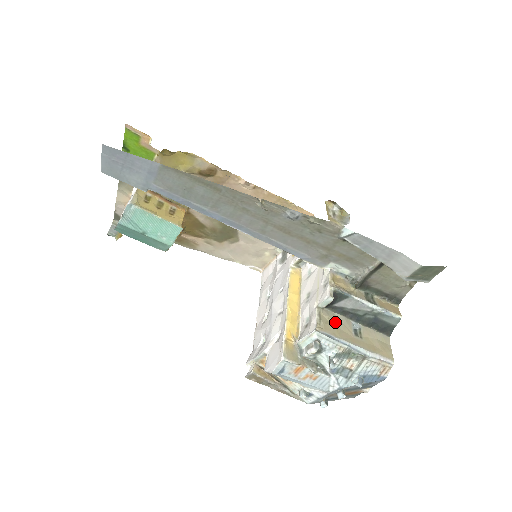
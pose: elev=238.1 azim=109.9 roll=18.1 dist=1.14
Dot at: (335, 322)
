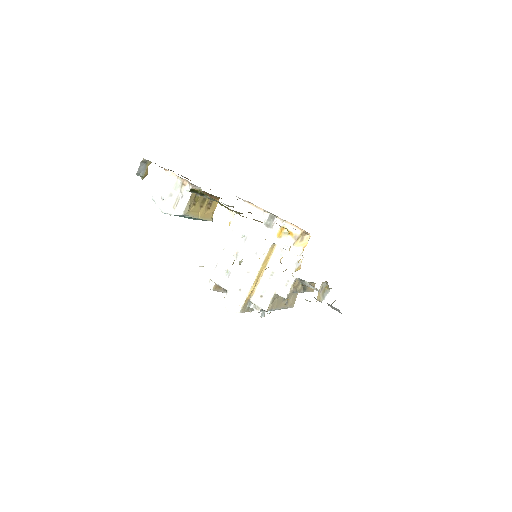
Dot at: (278, 298)
